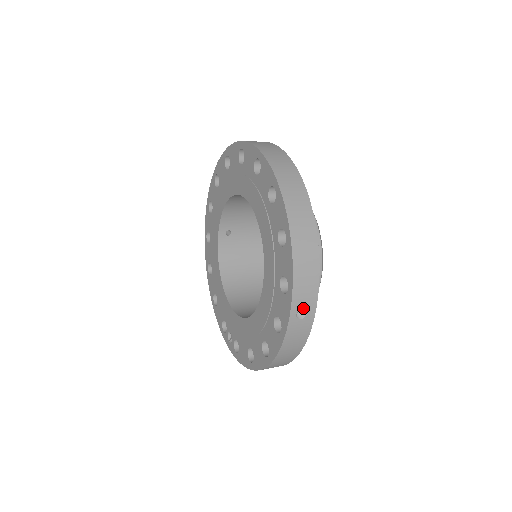
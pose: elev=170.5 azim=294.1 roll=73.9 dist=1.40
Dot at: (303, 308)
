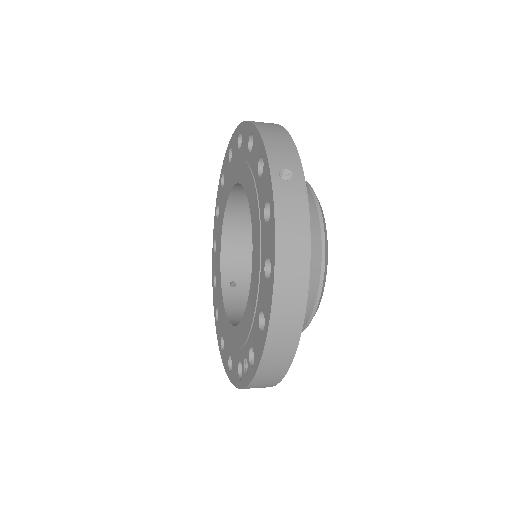
Dot at: (285, 169)
